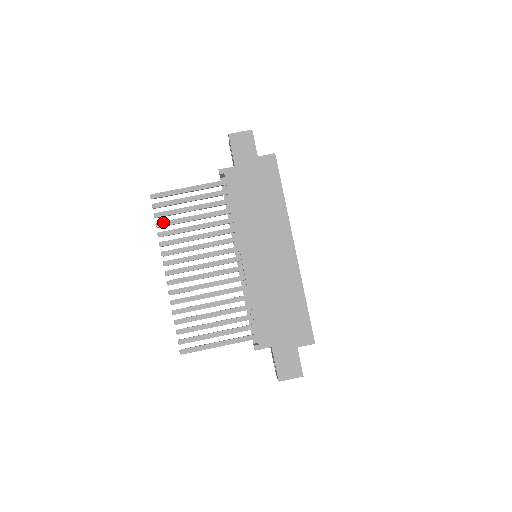
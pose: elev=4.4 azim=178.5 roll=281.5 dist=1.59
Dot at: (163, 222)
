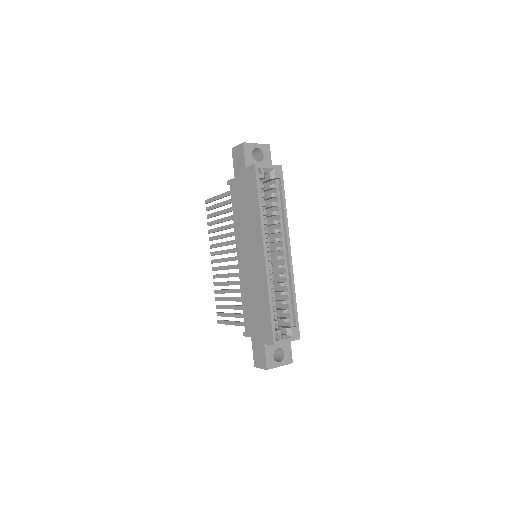
Dot at: (210, 222)
